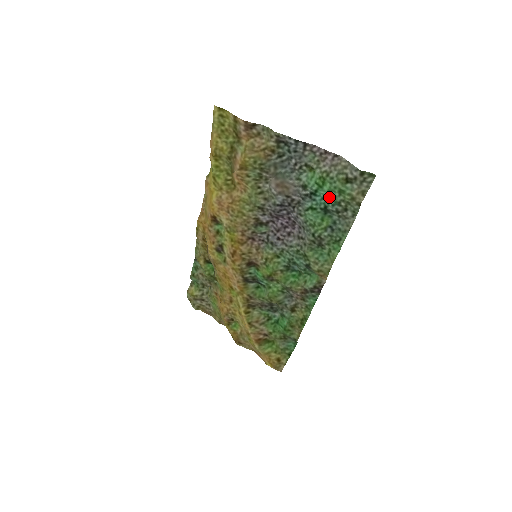
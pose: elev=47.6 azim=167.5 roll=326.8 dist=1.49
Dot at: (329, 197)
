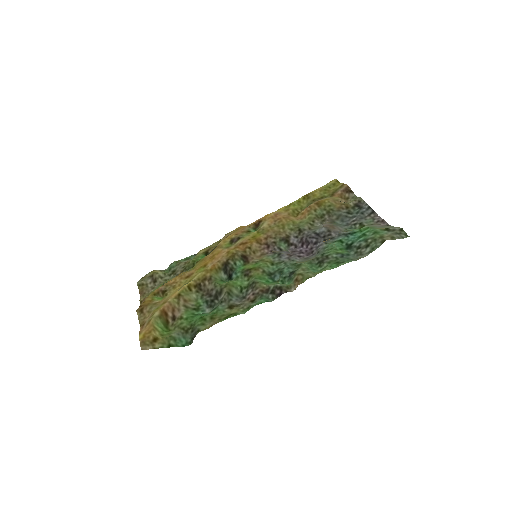
Dot at: (362, 236)
